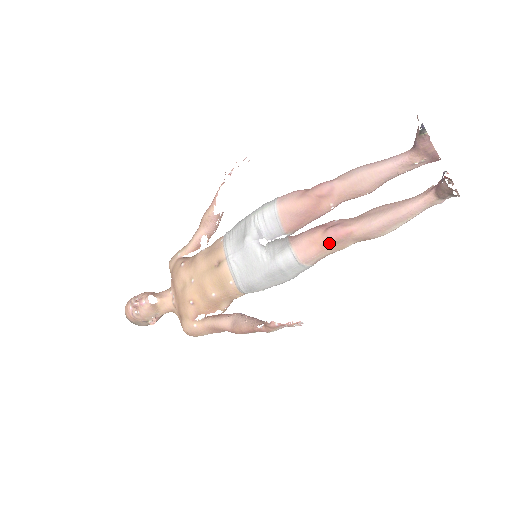
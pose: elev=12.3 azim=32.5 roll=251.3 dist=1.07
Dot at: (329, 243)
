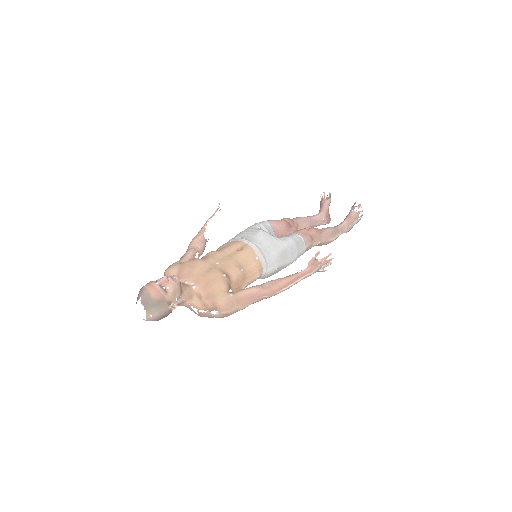
Dot at: (314, 235)
